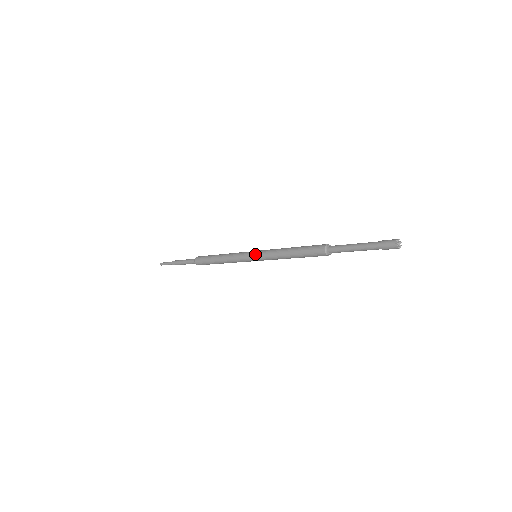
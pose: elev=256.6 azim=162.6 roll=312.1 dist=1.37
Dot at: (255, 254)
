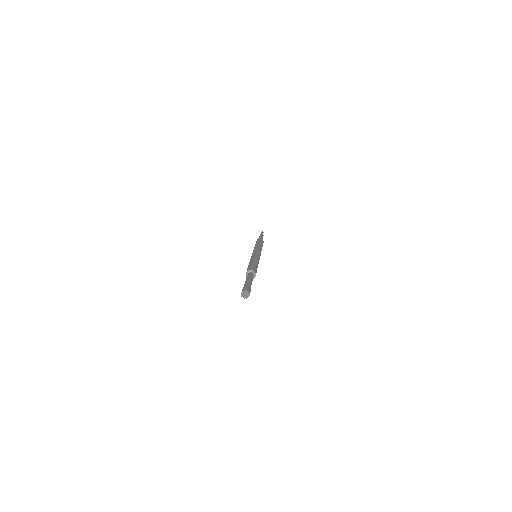
Dot at: occluded
